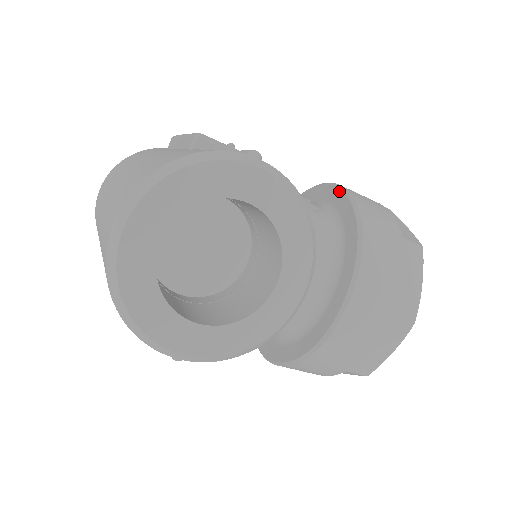
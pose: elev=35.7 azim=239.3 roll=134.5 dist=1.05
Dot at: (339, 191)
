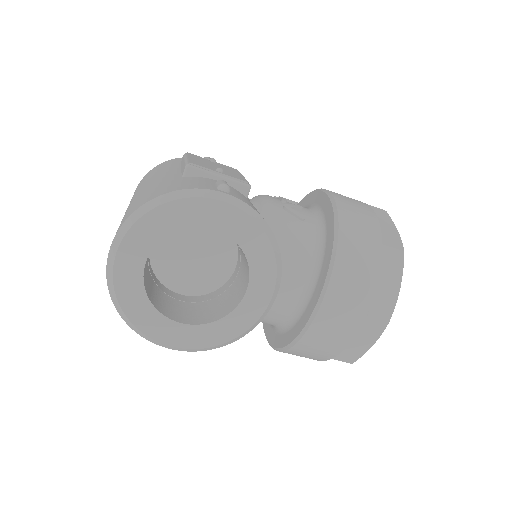
Dot at: (328, 199)
